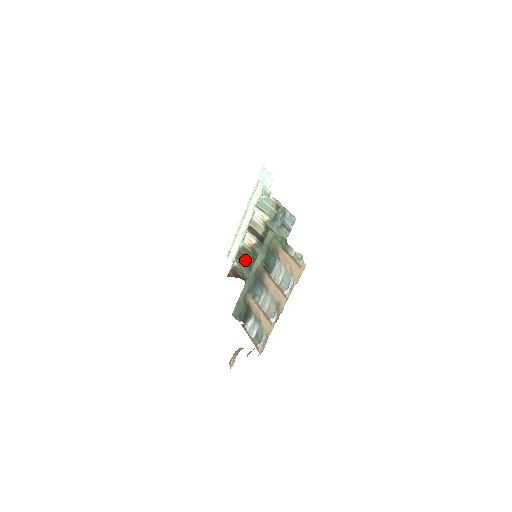
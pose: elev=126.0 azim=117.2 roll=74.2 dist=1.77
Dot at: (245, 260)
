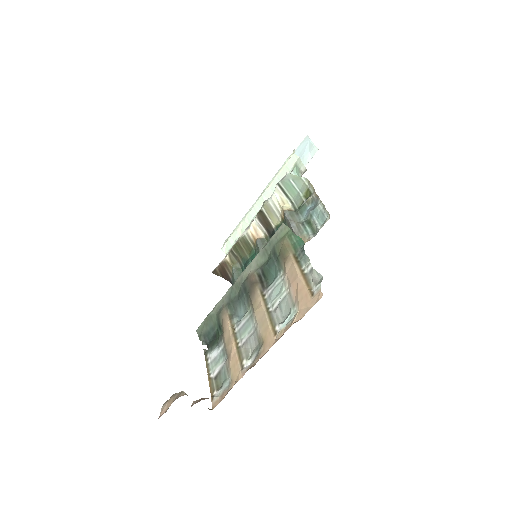
Dot at: (242, 257)
